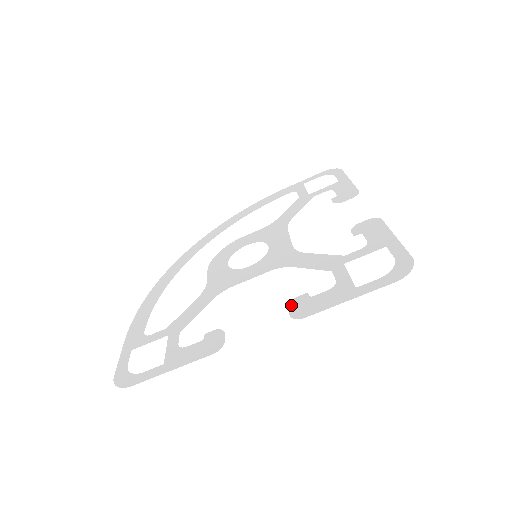
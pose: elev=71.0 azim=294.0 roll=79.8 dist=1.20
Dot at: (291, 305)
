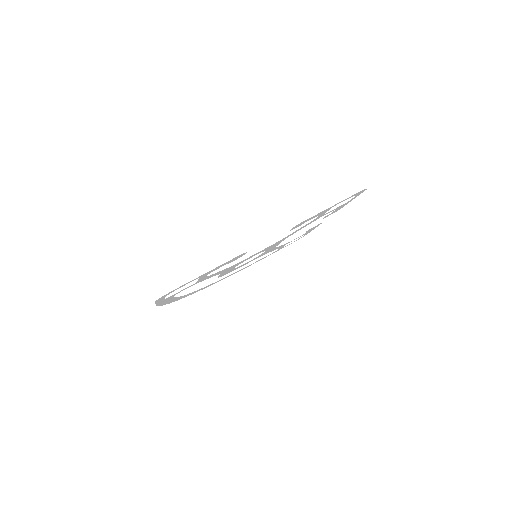
Dot at: (291, 229)
